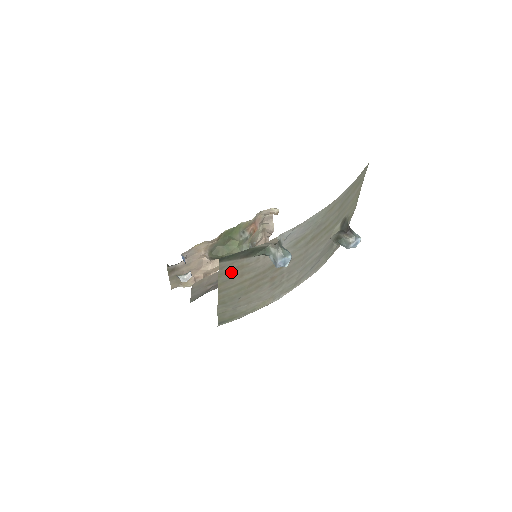
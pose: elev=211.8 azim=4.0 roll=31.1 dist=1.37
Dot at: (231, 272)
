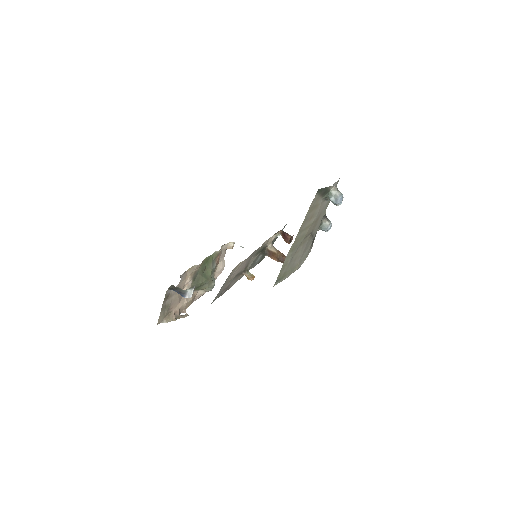
Dot at: (312, 210)
